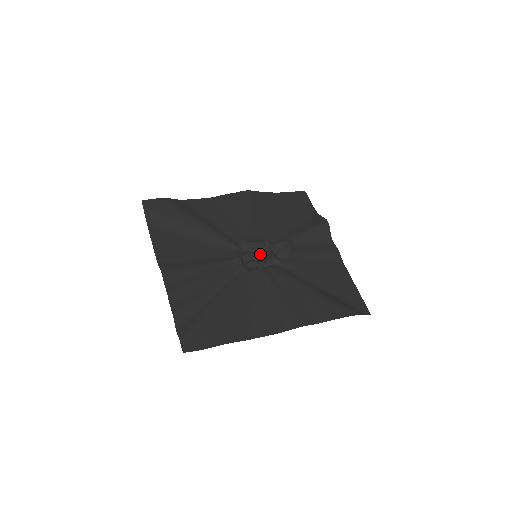
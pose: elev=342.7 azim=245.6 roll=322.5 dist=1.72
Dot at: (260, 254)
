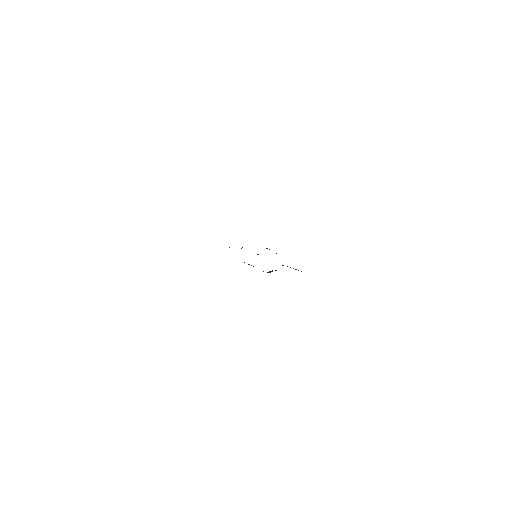
Dot at: occluded
